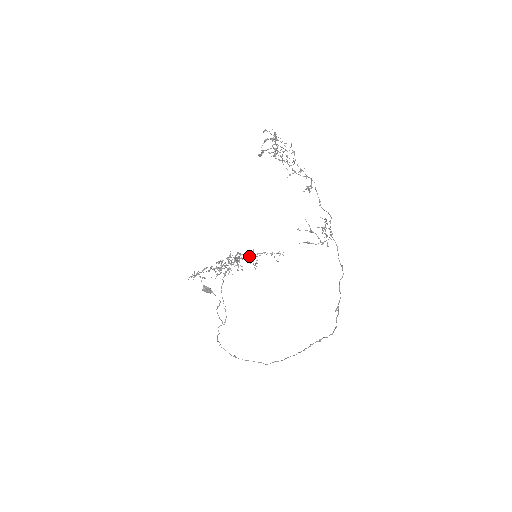
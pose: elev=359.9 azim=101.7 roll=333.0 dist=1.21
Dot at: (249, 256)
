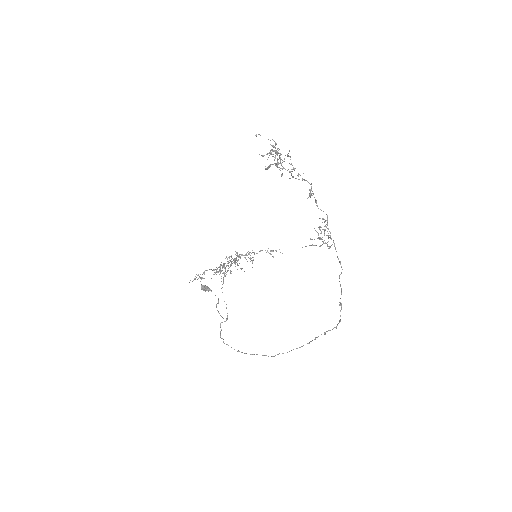
Dot at: (247, 255)
